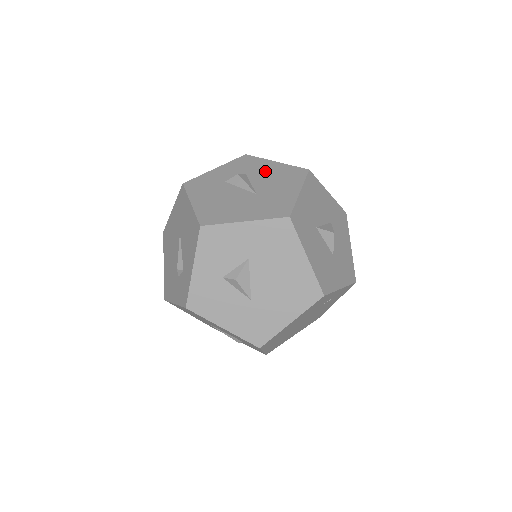
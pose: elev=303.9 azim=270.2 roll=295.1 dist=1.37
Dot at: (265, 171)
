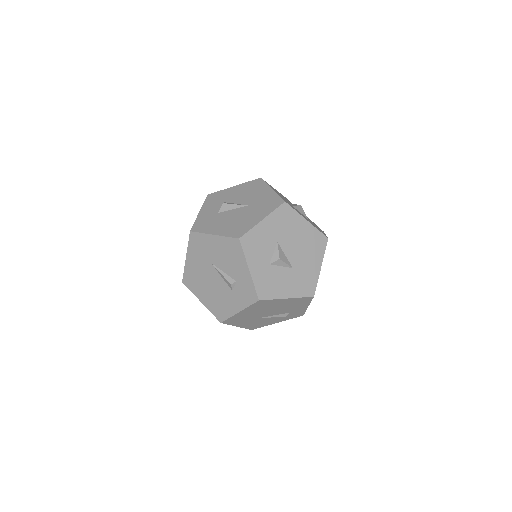
Dot at: (235, 194)
